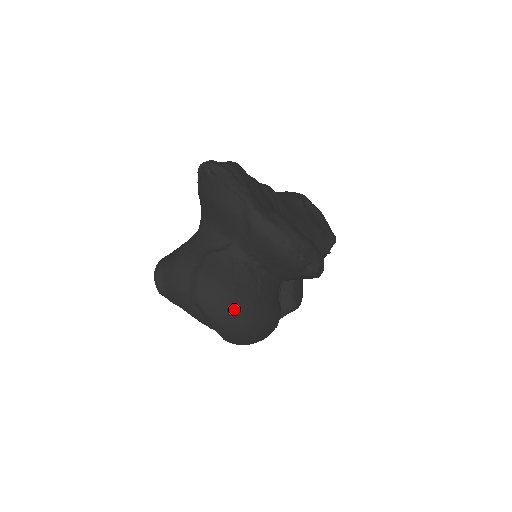
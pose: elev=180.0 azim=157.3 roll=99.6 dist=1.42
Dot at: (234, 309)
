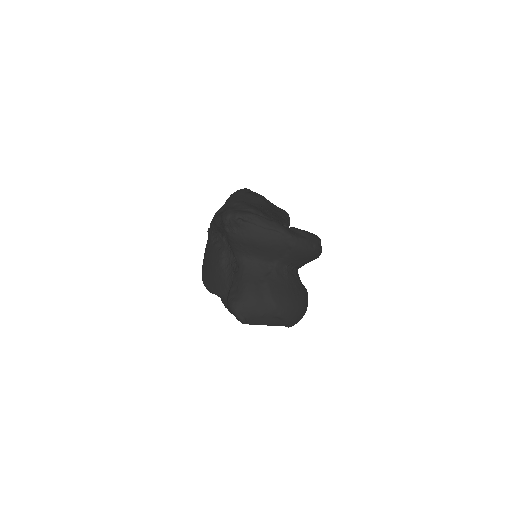
Dot at: (299, 306)
